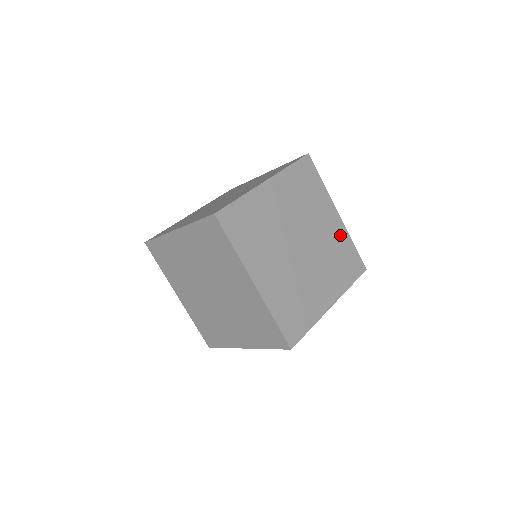
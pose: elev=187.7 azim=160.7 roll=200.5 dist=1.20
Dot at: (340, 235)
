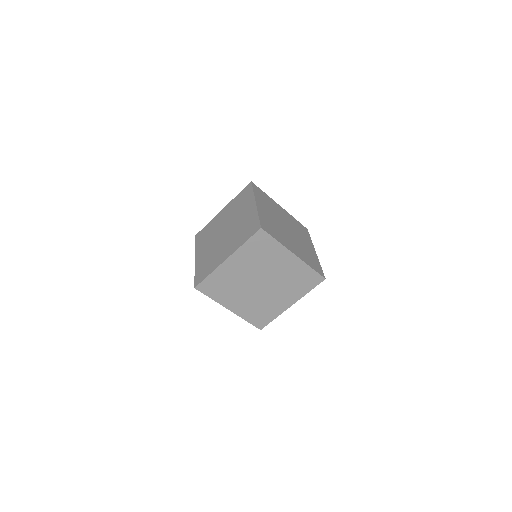
Dot at: (297, 267)
